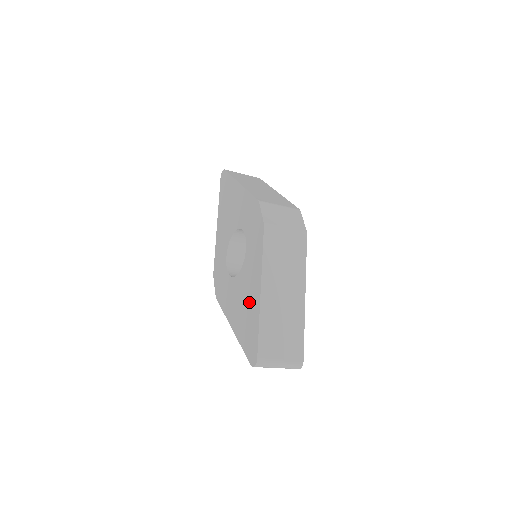
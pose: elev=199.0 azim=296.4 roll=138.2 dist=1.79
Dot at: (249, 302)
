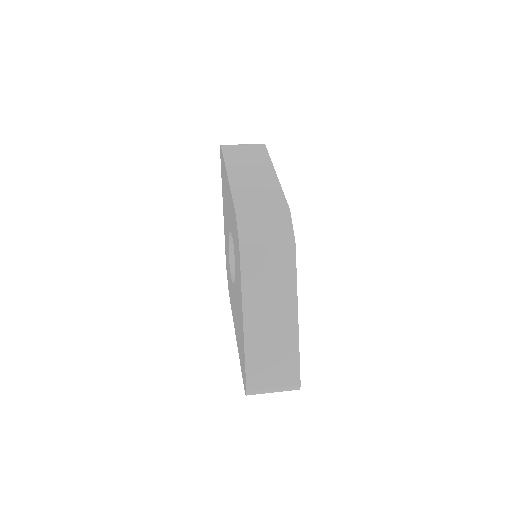
Dot at: (239, 324)
